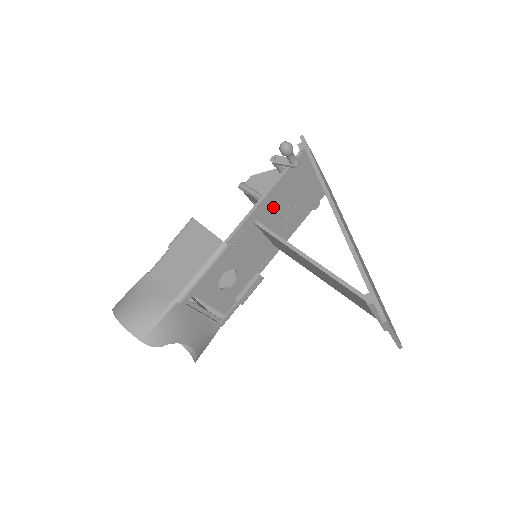
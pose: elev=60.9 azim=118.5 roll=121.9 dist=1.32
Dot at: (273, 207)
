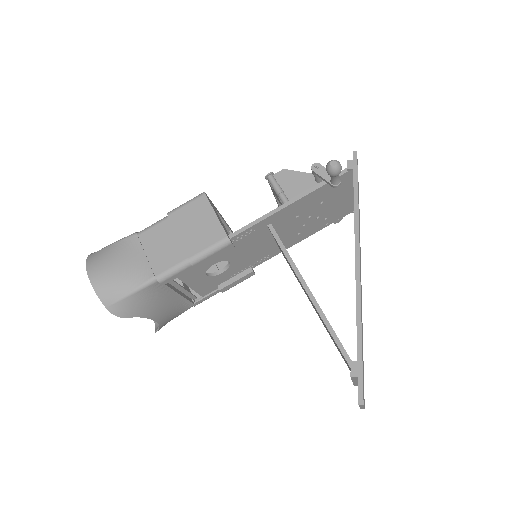
Dot at: (294, 214)
